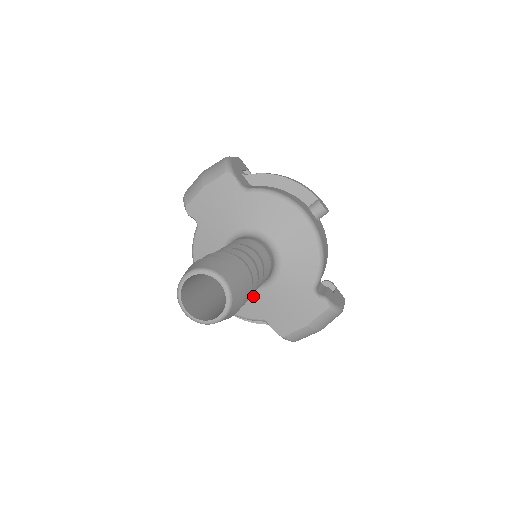
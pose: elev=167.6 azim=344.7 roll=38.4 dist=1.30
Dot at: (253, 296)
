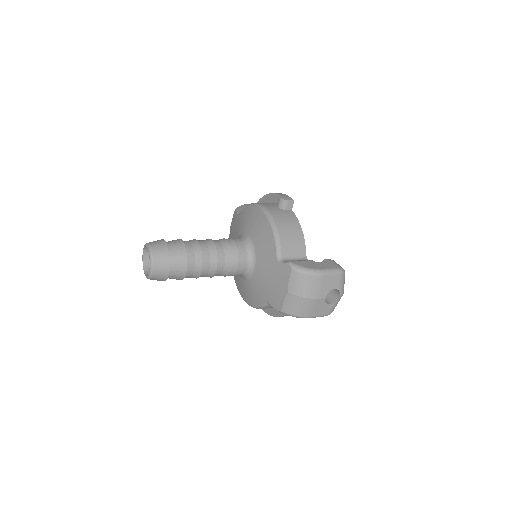
Dot at: (253, 284)
